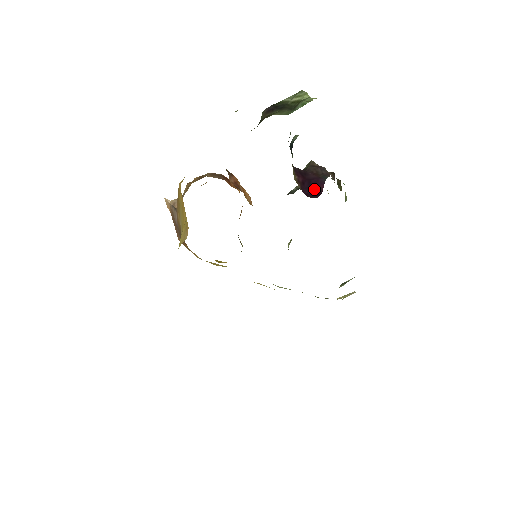
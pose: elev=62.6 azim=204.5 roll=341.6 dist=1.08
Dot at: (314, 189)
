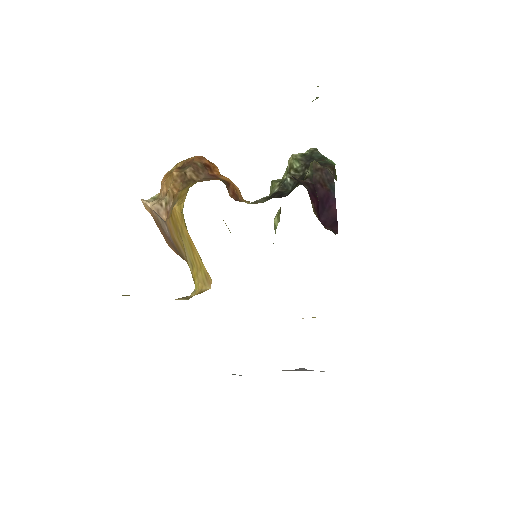
Dot at: (328, 212)
